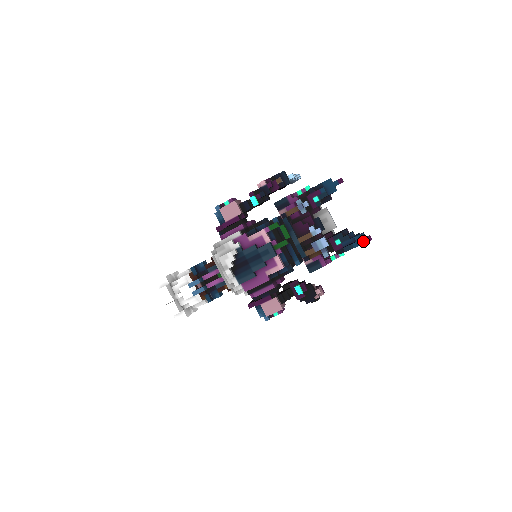
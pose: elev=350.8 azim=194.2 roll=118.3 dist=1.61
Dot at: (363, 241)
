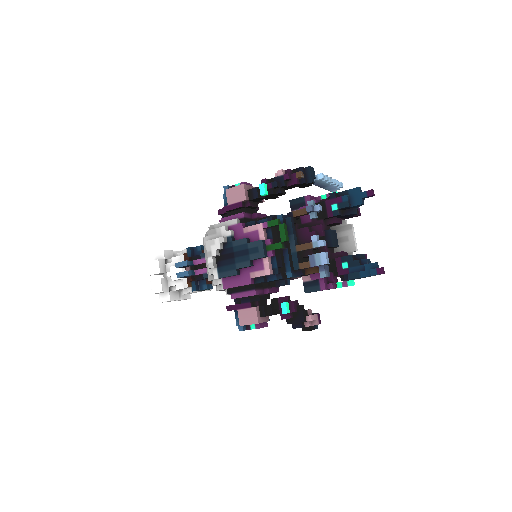
Dot at: (372, 271)
